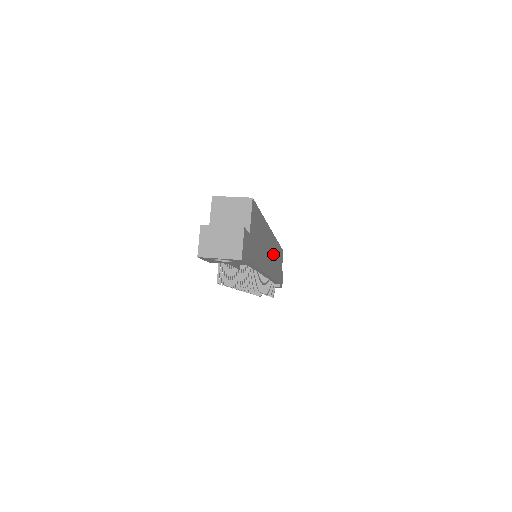
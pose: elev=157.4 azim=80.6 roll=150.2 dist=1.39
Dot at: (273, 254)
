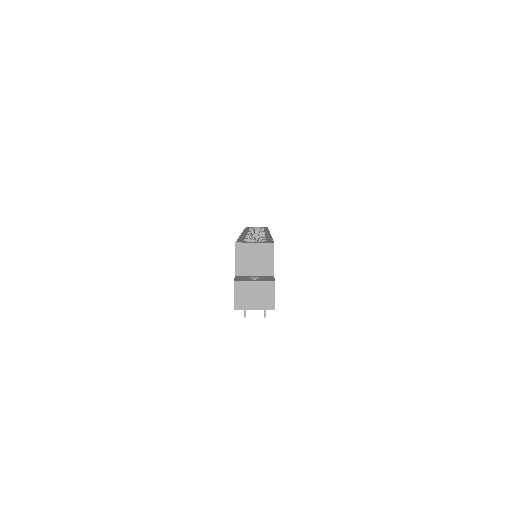
Dot at: occluded
